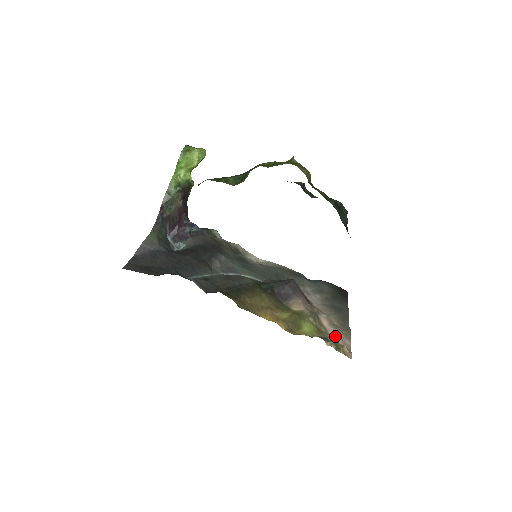
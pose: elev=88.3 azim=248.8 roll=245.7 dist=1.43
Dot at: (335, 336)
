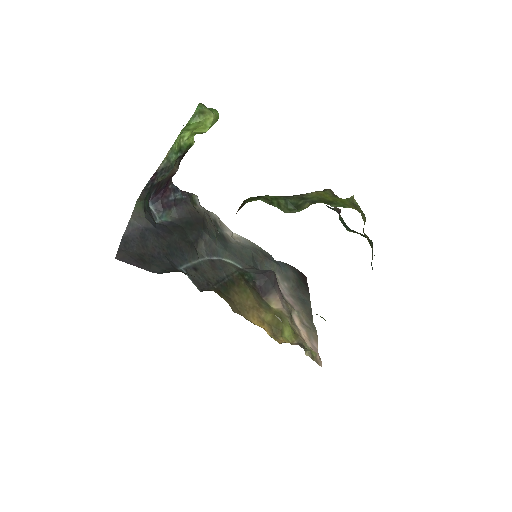
Dot at: (306, 339)
